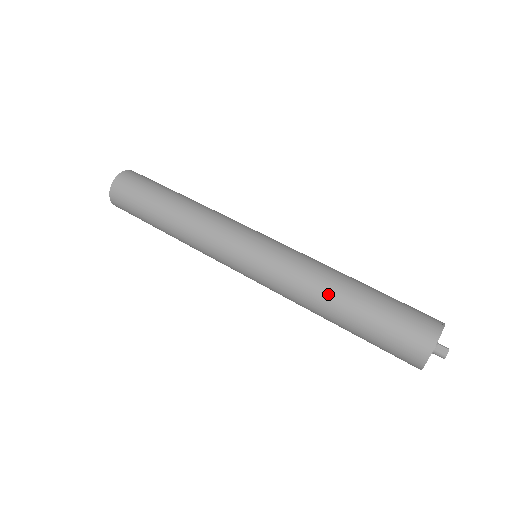
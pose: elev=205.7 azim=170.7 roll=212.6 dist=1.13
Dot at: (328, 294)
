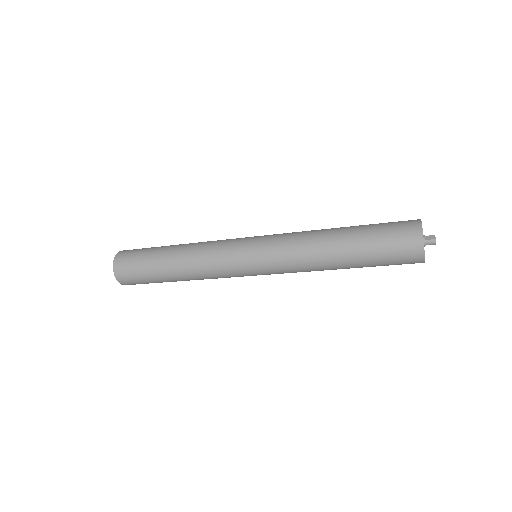
Dot at: (325, 241)
